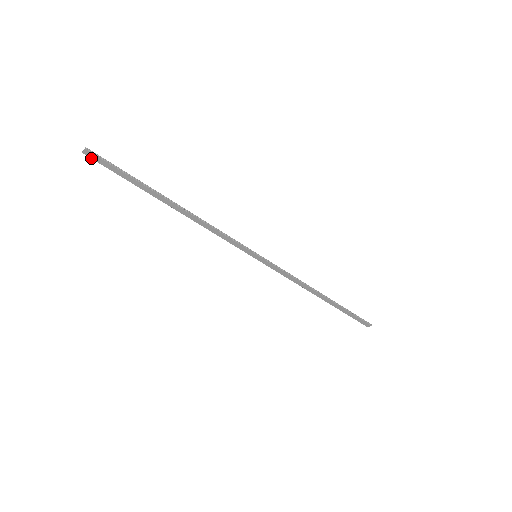
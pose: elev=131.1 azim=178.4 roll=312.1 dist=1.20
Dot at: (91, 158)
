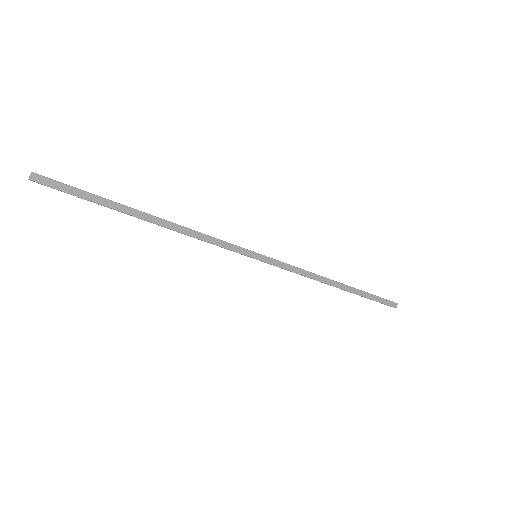
Dot at: (41, 184)
